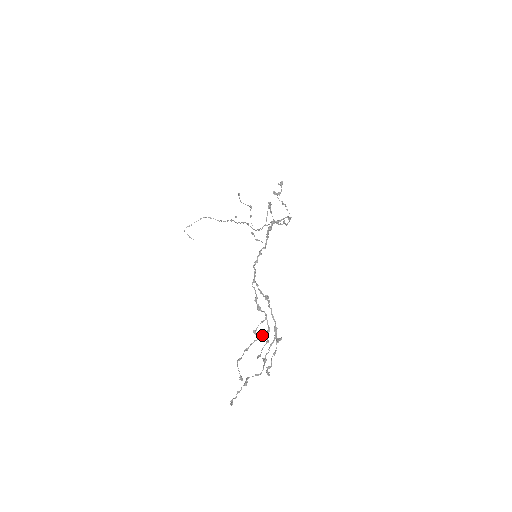
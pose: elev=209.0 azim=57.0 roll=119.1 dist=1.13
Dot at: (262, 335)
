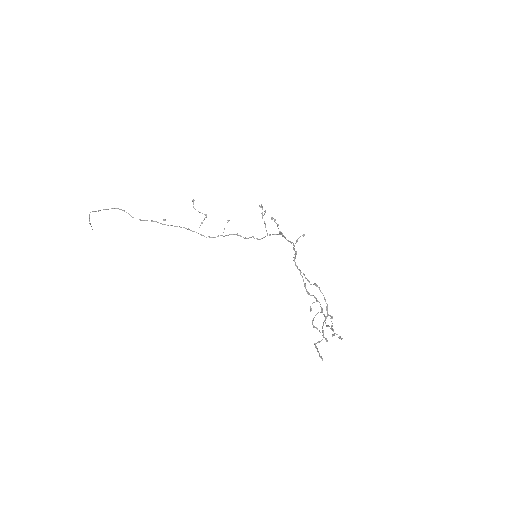
Dot at: (320, 312)
